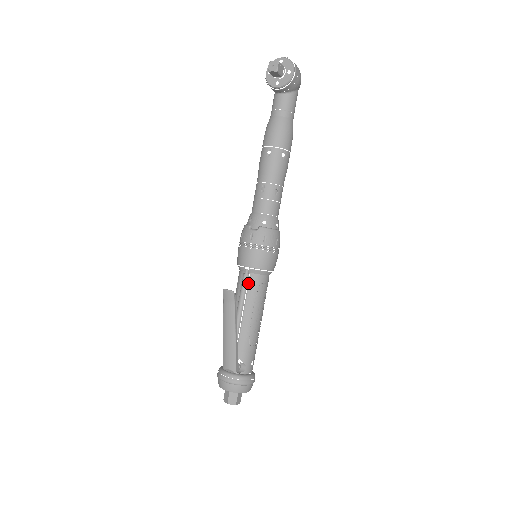
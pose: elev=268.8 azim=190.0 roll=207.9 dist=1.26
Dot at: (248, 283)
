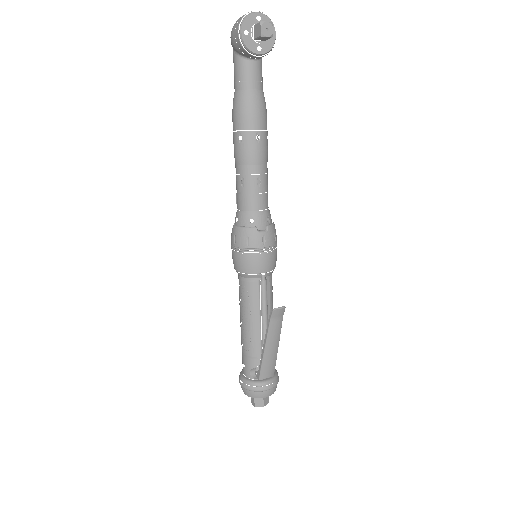
Dot at: (266, 288)
